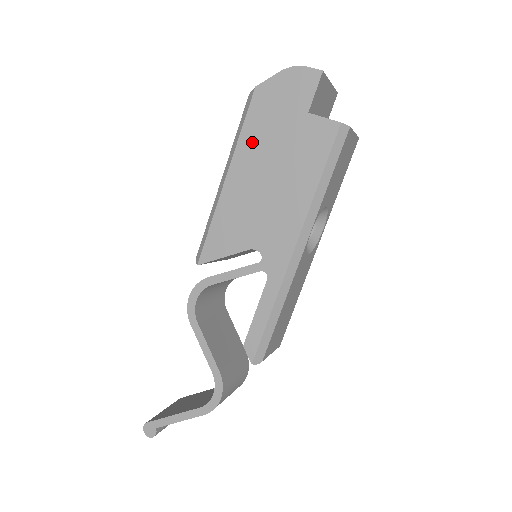
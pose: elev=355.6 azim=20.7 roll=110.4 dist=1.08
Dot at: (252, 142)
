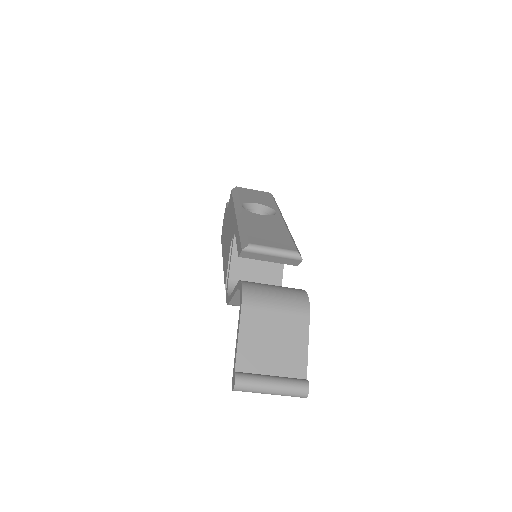
Dot at: occluded
